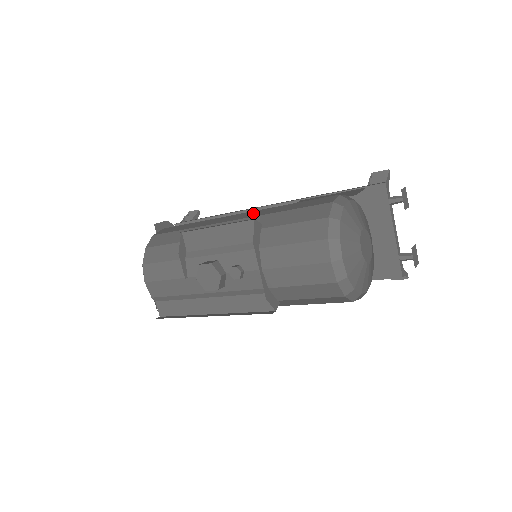
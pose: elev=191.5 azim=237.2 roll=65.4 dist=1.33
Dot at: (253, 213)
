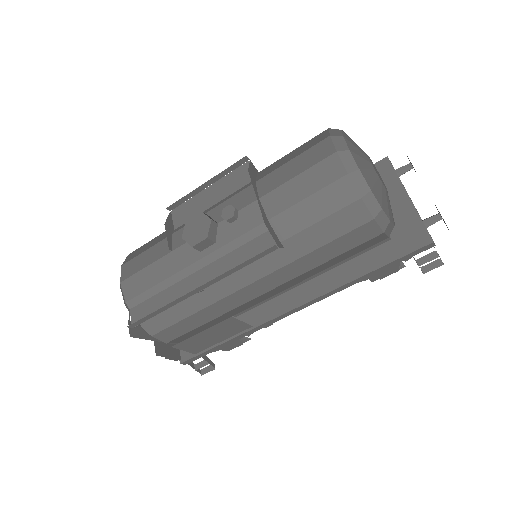
Dot at: occluded
